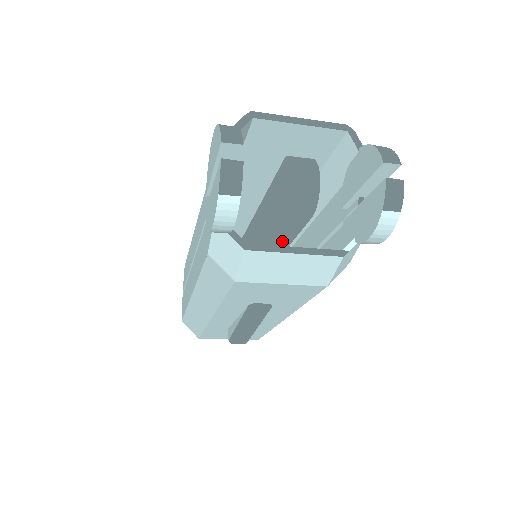
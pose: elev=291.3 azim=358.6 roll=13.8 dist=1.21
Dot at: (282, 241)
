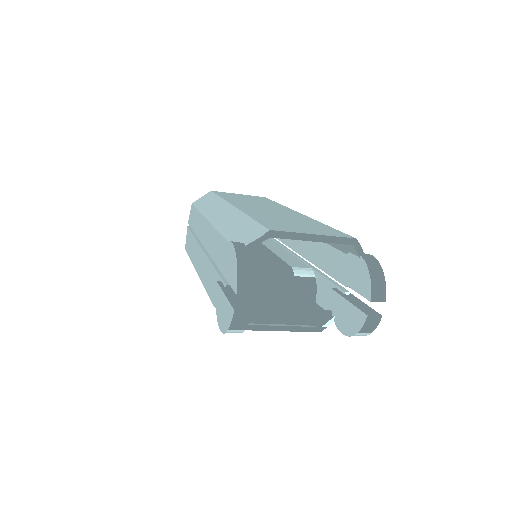
Dot at: occluded
